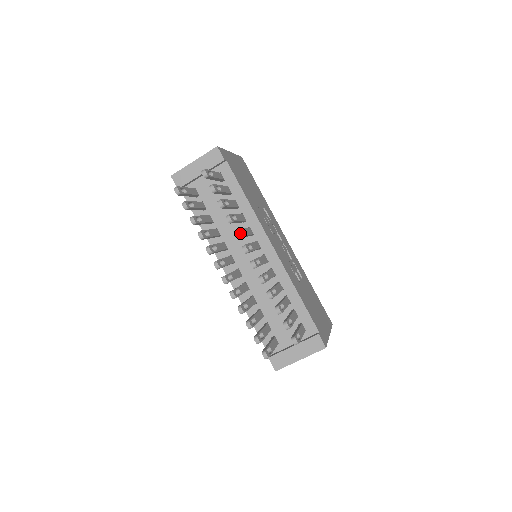
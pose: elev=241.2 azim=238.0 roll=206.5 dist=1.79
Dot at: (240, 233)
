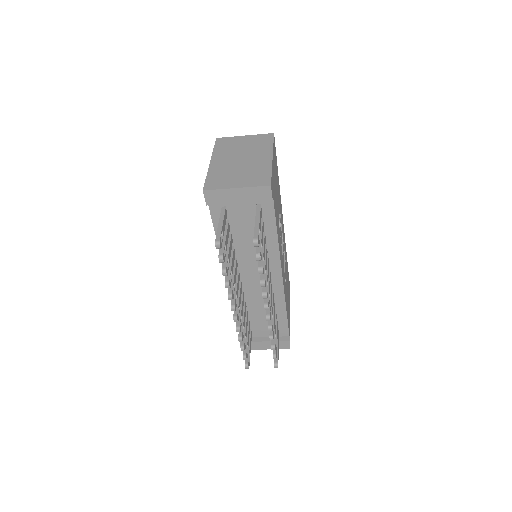
Dot at: (267, 293)
